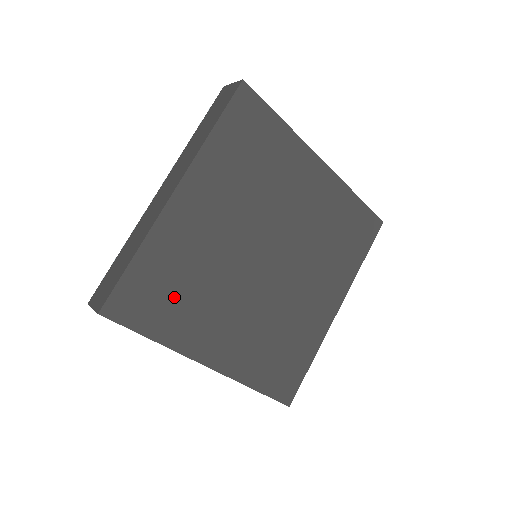
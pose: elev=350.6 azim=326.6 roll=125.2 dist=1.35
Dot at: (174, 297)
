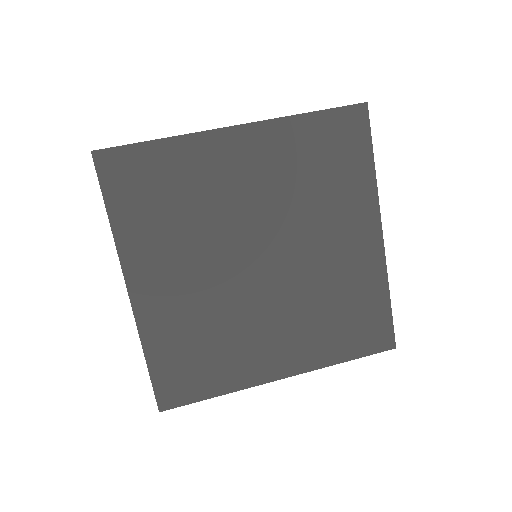
Dot at: (204, 358)
